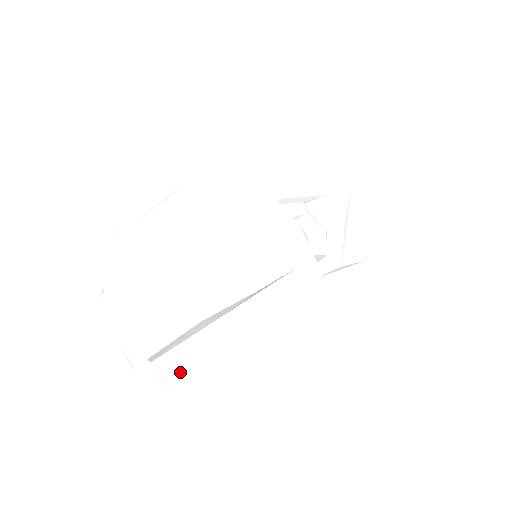
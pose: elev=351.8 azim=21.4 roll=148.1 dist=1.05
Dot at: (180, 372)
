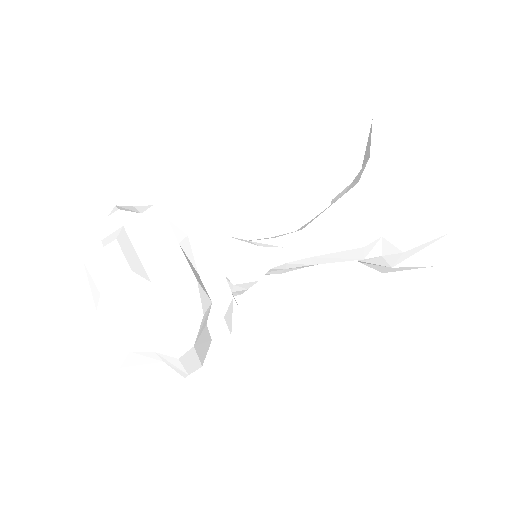
Dot at: occluded
